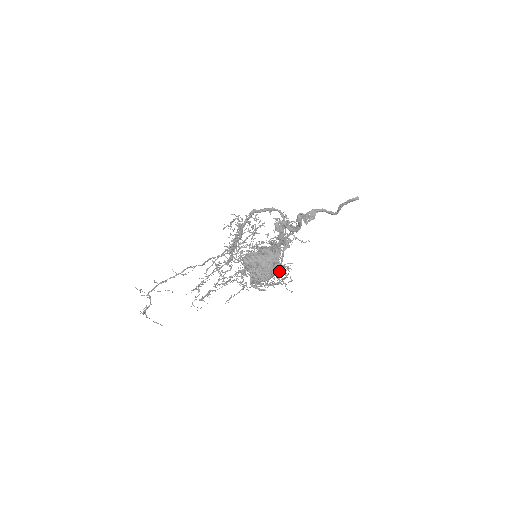
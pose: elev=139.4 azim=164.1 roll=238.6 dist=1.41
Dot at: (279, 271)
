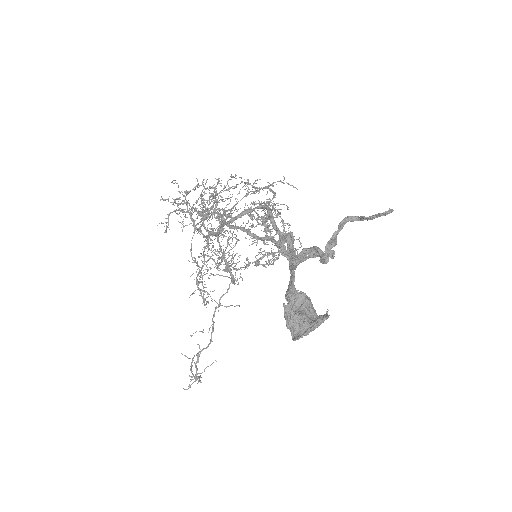
Dot at: occluded
